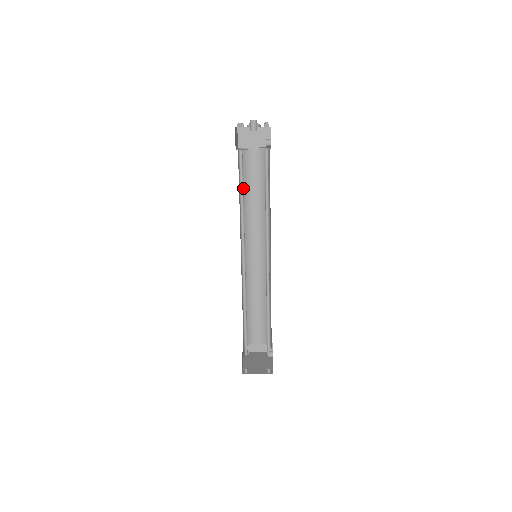
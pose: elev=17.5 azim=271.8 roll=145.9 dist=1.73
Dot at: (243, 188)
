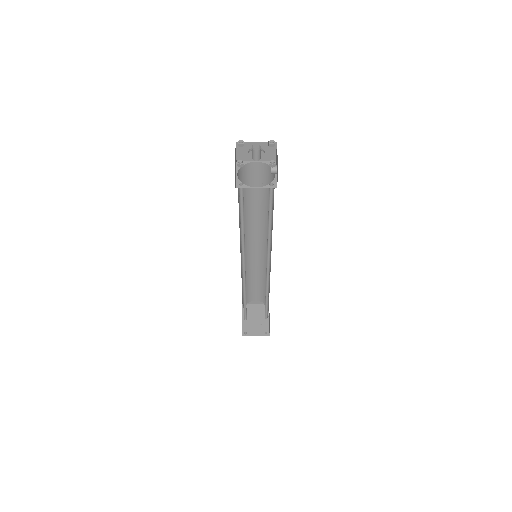
Dot at: occluded
